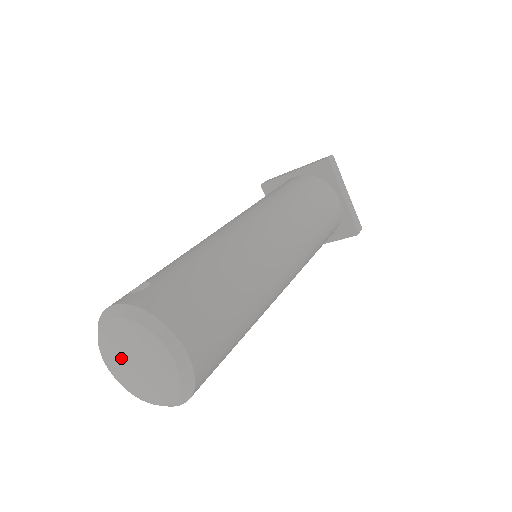
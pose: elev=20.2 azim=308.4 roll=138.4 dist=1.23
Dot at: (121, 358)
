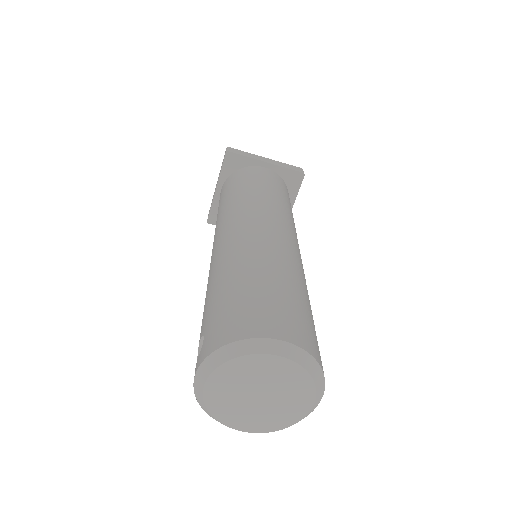
Dot at: (245, 409)
